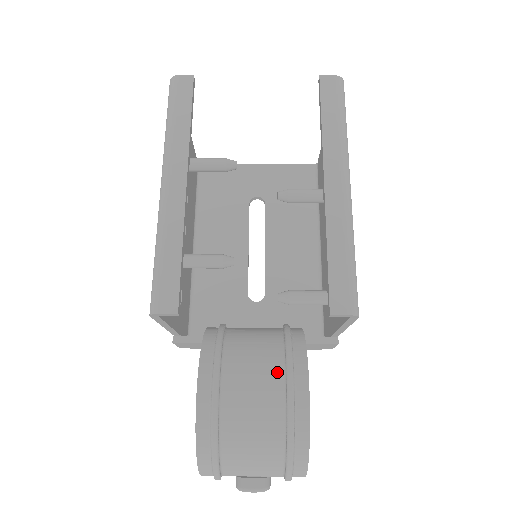
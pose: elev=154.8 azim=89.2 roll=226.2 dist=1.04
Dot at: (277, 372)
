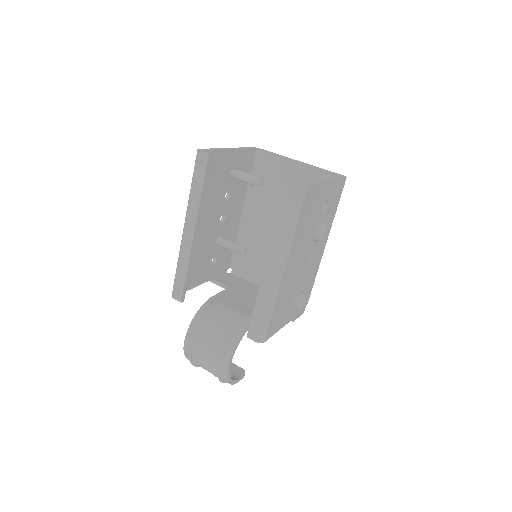
Dot at: (219, 348)
